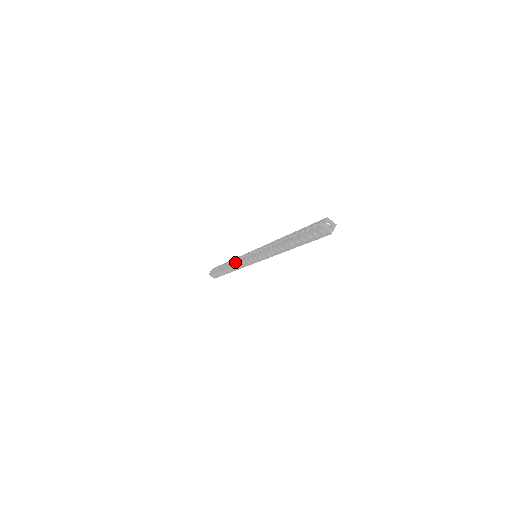
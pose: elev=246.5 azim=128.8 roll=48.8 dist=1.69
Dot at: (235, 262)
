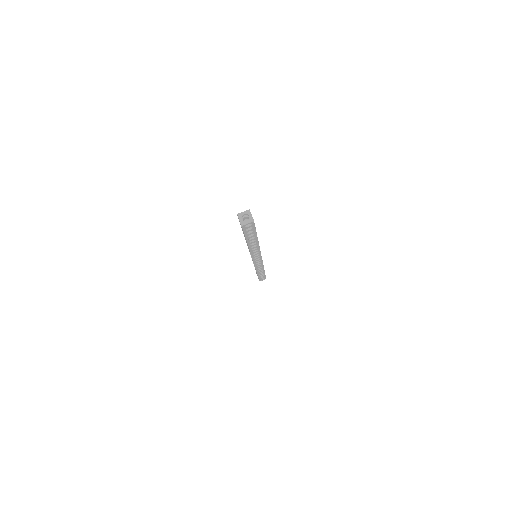
Dot at: occluded
